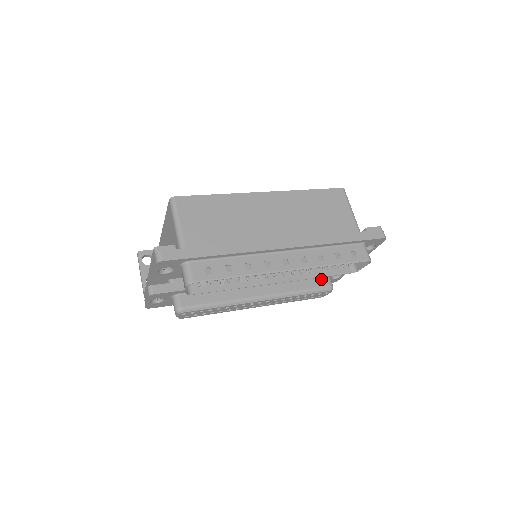
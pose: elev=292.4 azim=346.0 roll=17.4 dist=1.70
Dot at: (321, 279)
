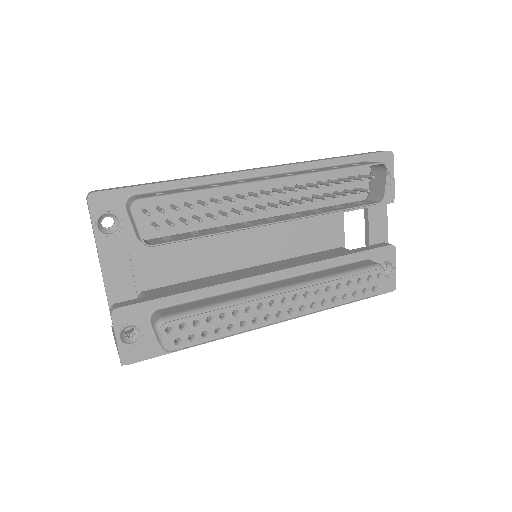
Dot at: (360, 263)
